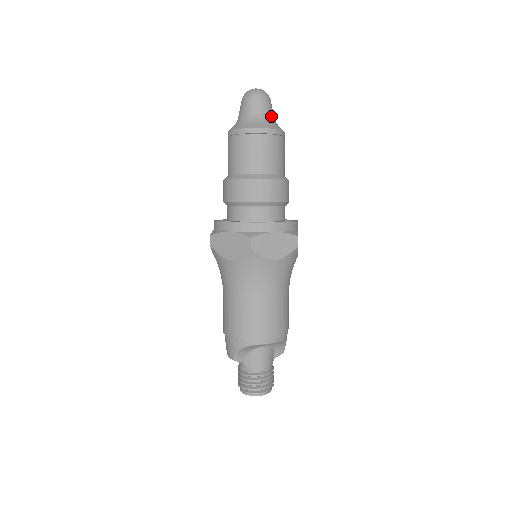
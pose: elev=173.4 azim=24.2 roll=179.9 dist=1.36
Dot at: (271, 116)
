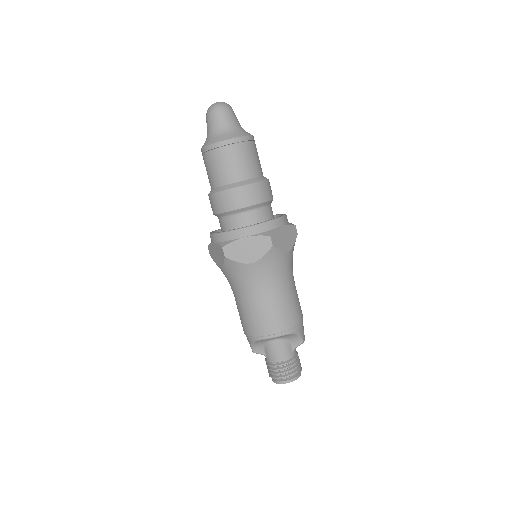
Dot at: (229, 125)
